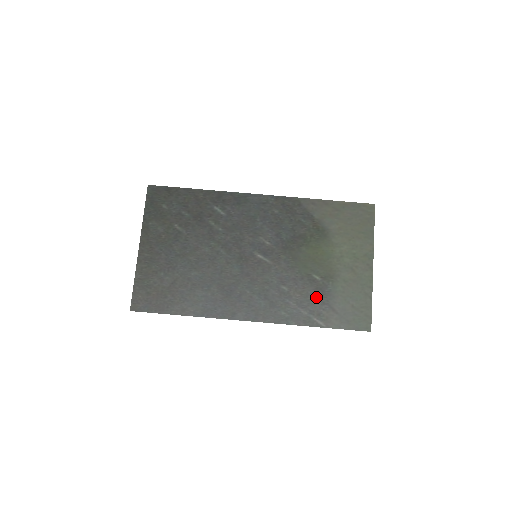
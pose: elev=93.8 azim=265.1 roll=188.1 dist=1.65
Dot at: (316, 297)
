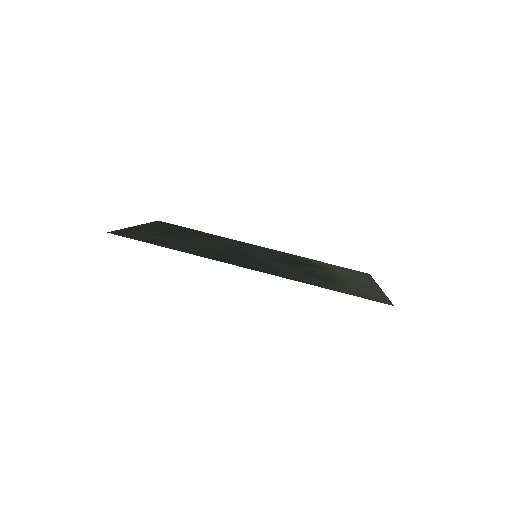
Dot at: (323, 280)
